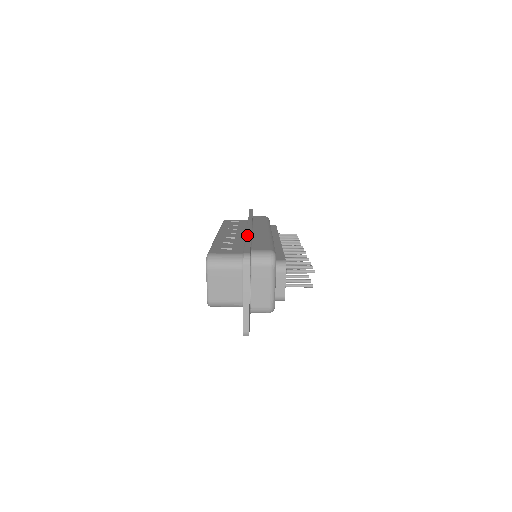
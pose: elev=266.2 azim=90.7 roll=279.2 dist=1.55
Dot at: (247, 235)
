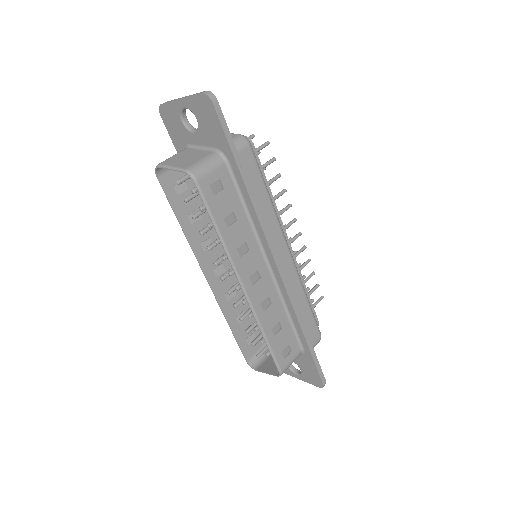
Dot at: occluded
